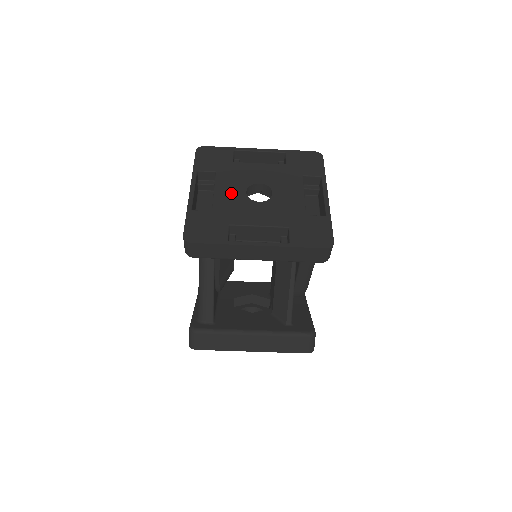
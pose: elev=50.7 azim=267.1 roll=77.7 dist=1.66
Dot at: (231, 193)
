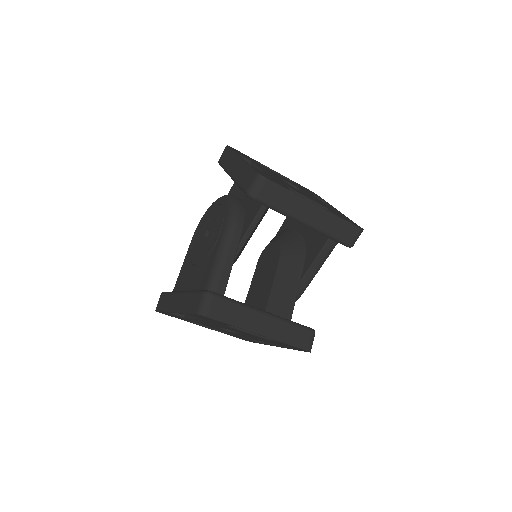
Dot at: (273, 175)
